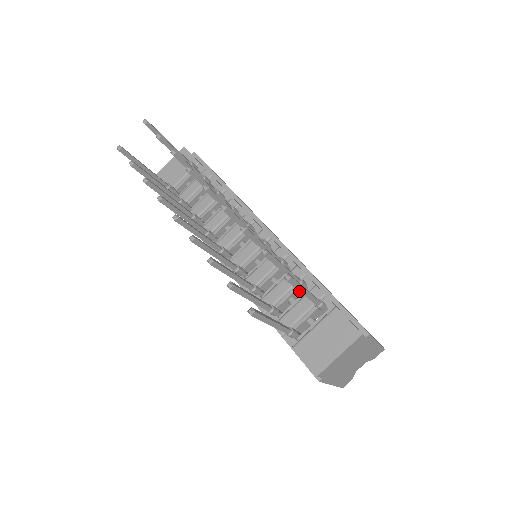
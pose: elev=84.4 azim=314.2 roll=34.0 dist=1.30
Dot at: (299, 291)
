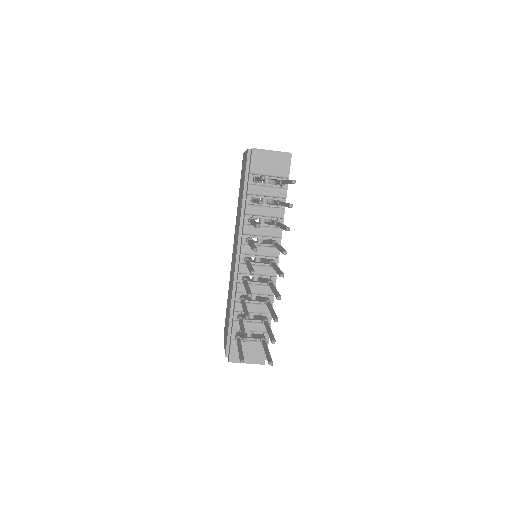
Dot at: occluded
